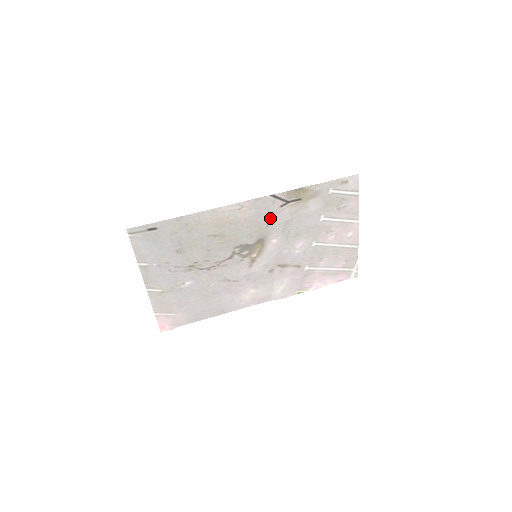
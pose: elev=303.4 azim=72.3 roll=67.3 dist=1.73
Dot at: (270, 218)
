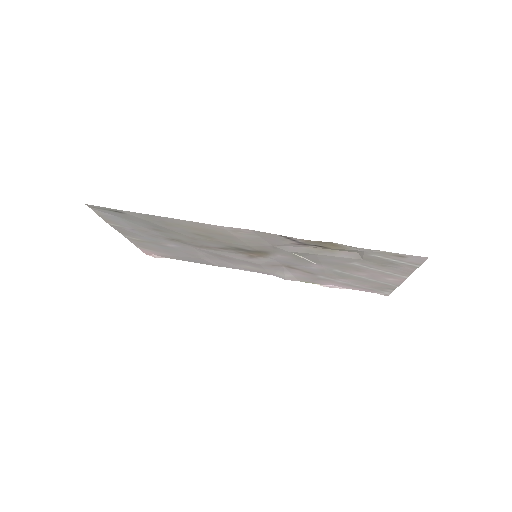
Dot at: (278, 245)
